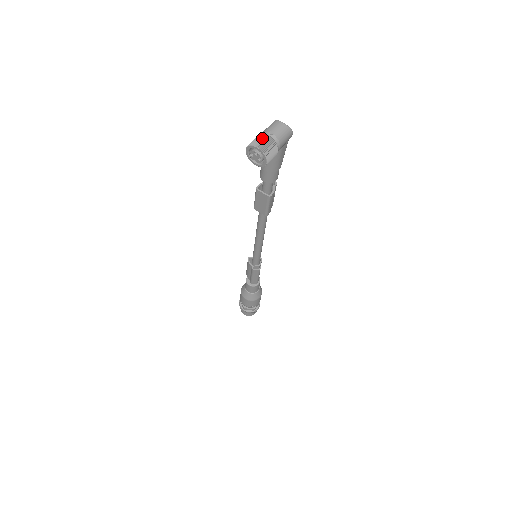
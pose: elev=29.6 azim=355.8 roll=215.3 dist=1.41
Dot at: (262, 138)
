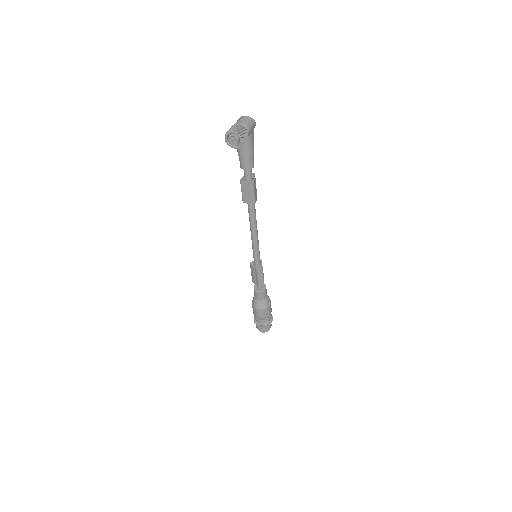
Dot at: (234, 126)
